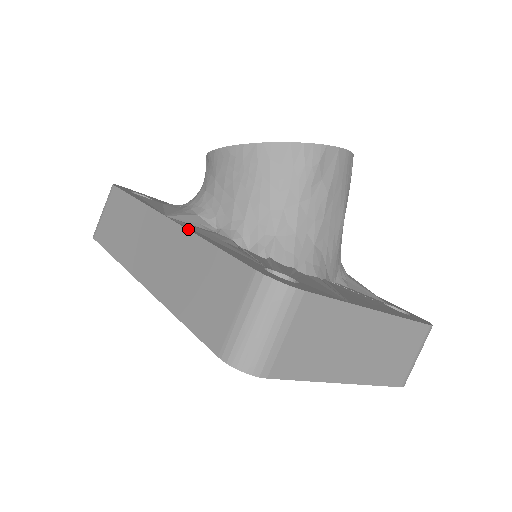
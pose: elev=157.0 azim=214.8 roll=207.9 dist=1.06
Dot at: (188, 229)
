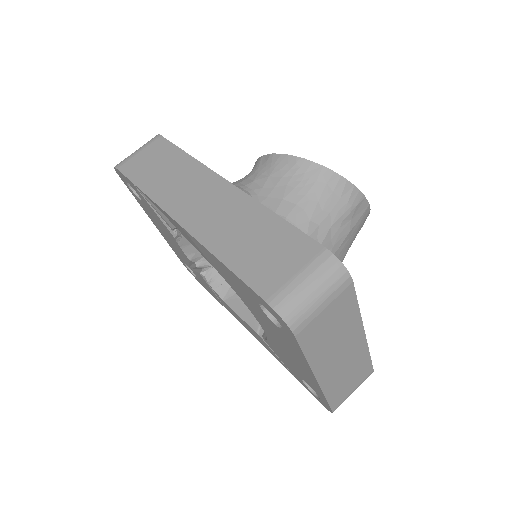
Dot at: (253, 198)
